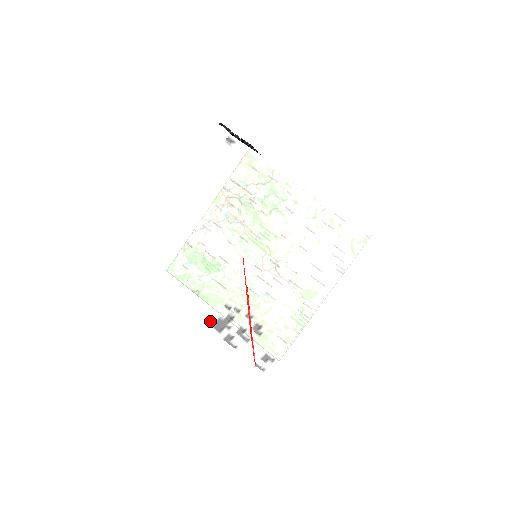
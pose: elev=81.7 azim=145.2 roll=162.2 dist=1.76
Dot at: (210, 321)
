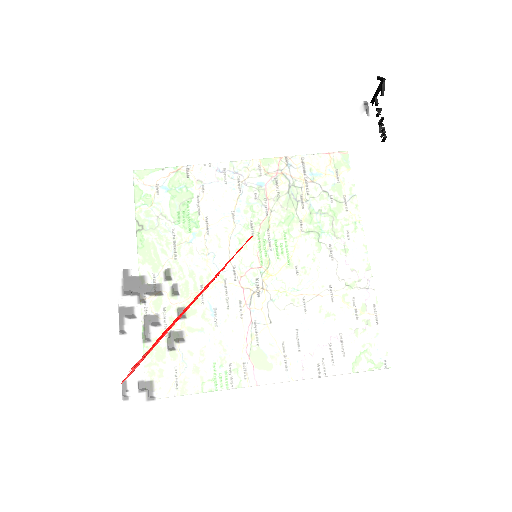
Dot at: occluded
